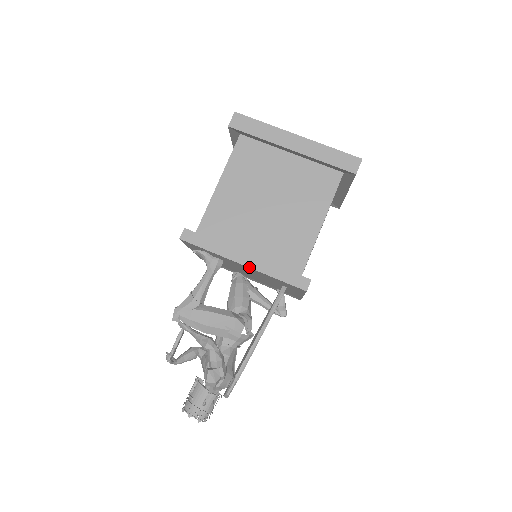
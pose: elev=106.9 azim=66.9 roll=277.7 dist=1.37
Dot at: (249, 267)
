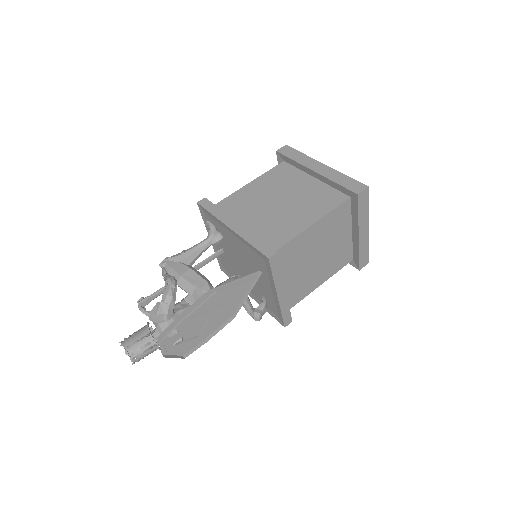
Dot at: (234, 231)
